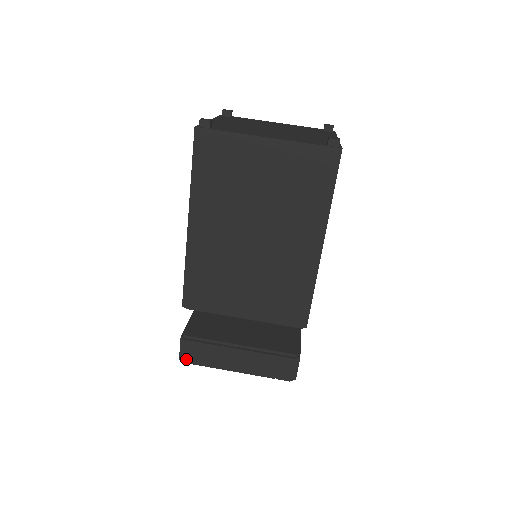
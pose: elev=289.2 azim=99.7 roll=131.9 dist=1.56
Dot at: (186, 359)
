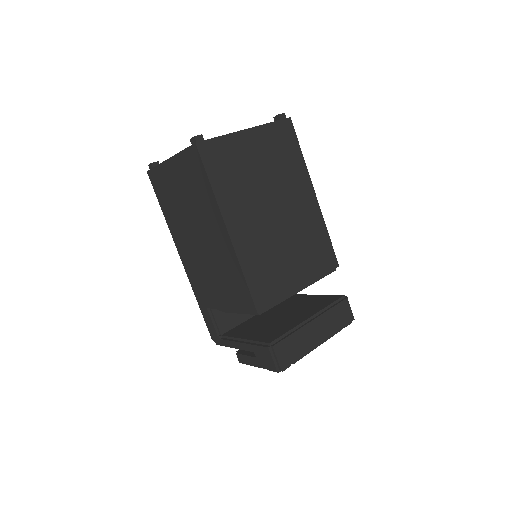
Dot at: (283, 365)
